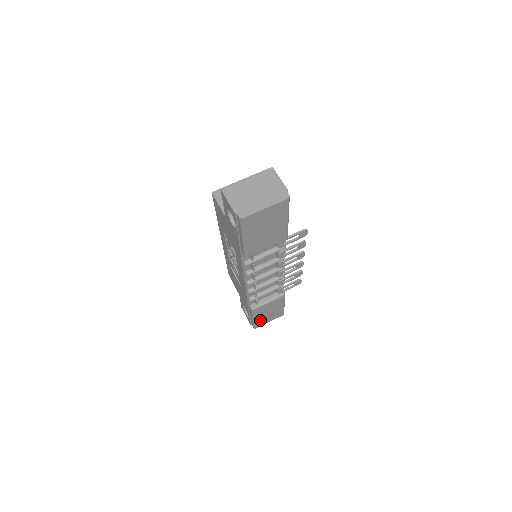
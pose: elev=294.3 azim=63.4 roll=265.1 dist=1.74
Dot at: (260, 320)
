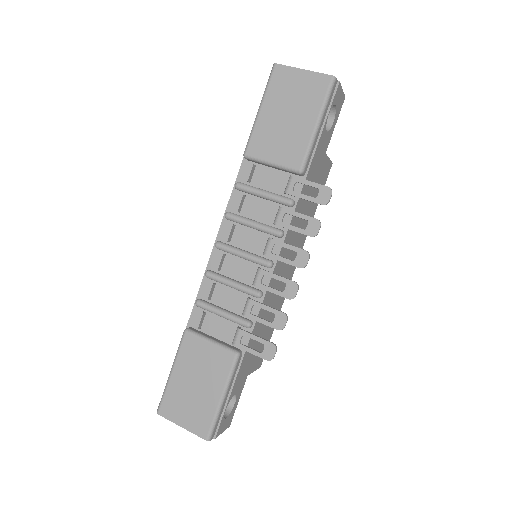
Dot at: (176, 392)
